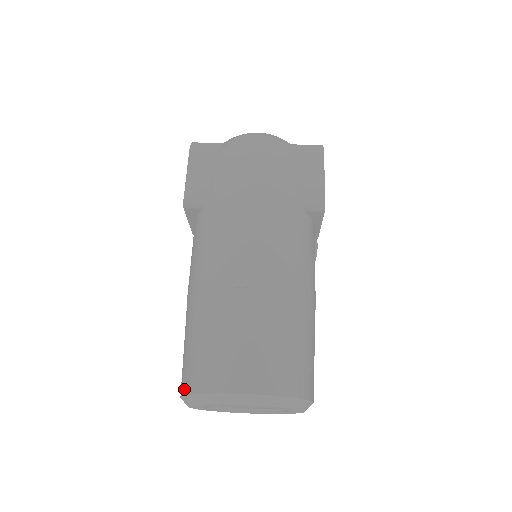
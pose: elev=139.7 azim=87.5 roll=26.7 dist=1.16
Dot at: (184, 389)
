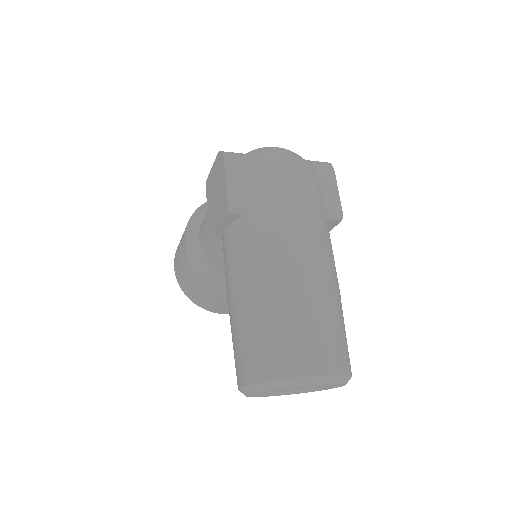
Dot at: (255, 378)
